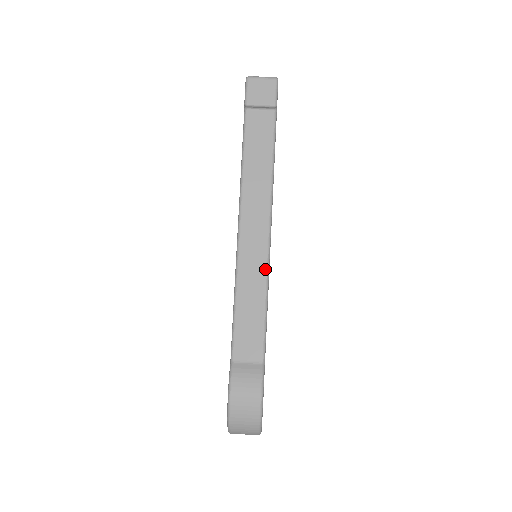
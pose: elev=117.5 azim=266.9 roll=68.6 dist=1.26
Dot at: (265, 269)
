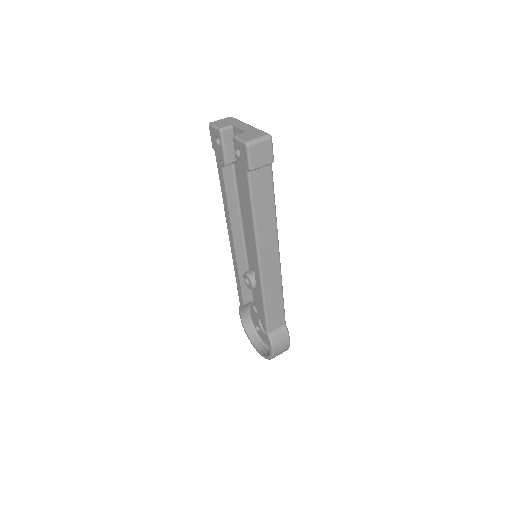
Dot at: (280, 277)
